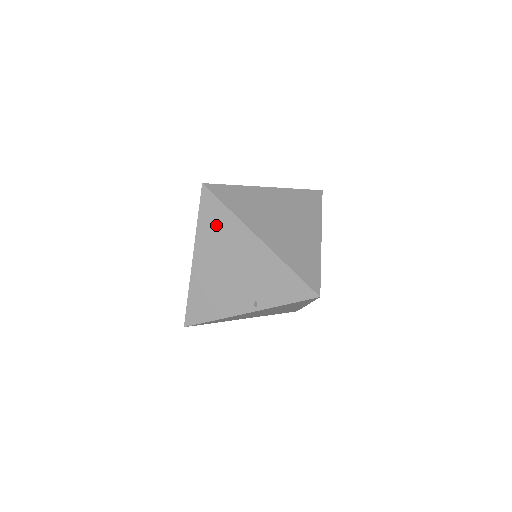
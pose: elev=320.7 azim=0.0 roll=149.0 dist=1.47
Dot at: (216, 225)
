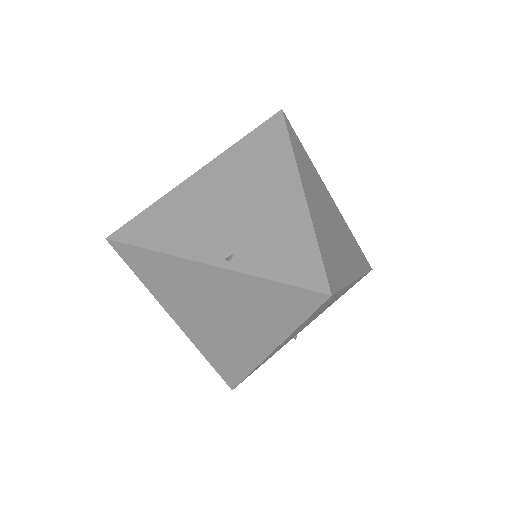
Dot at: (261, 151)
